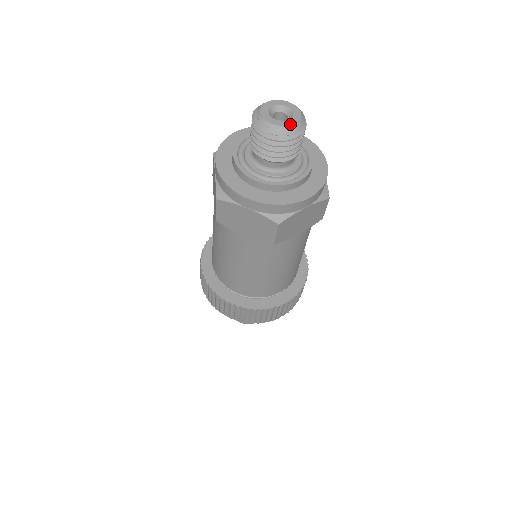
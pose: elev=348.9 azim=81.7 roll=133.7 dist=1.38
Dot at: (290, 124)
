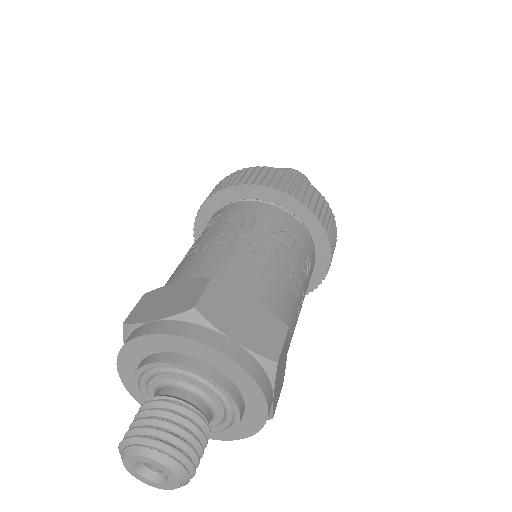
Dot at: occluded
